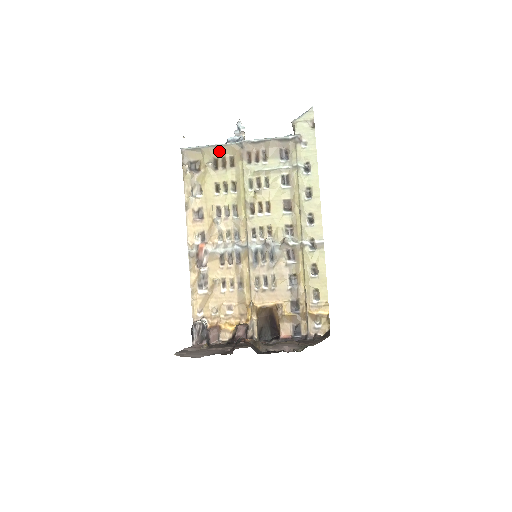
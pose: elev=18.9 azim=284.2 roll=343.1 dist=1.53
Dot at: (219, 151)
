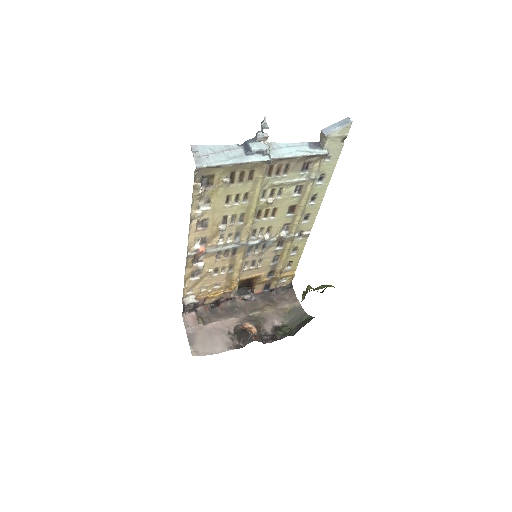
Dot at: (241, 167)
